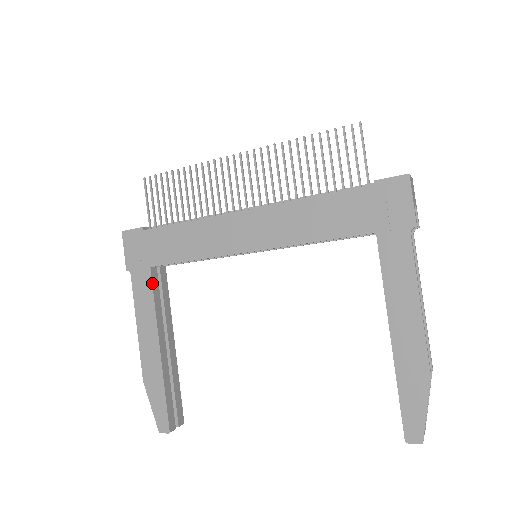
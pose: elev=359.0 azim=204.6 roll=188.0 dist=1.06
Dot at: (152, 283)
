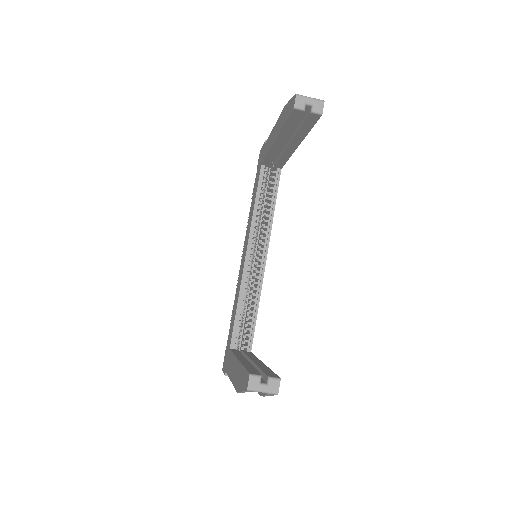
Dot at: (231, 351)
